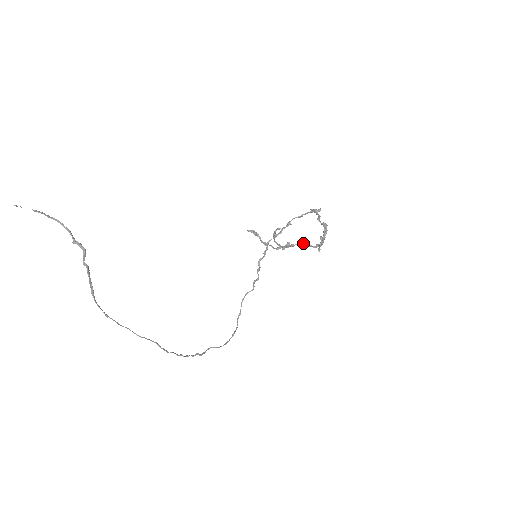
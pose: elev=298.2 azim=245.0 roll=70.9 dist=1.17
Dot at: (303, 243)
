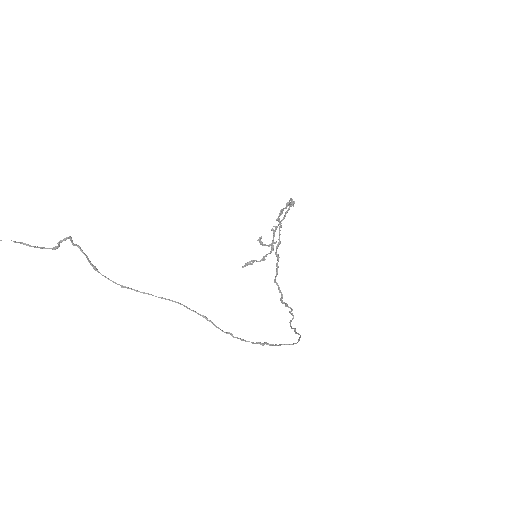
Dot at: (282, 220)
